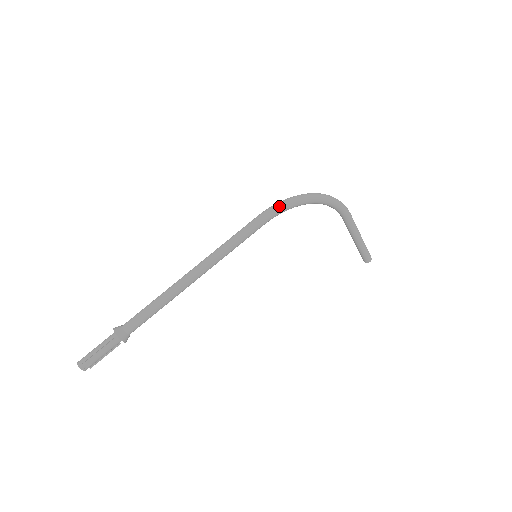
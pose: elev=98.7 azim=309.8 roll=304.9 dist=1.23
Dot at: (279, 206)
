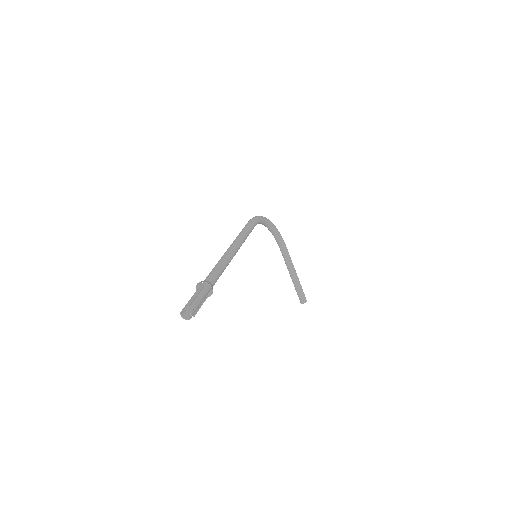
Dot at: (257, 216)
